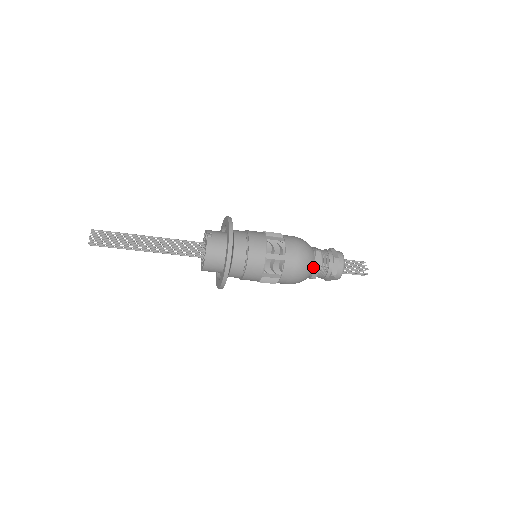
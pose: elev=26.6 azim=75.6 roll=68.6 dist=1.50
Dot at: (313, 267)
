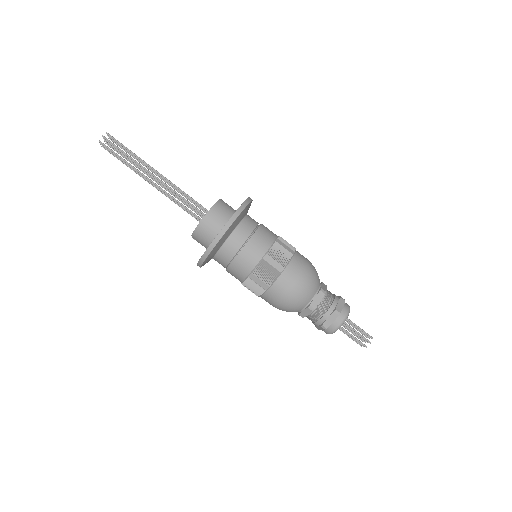
Dot at: (317, 290)
